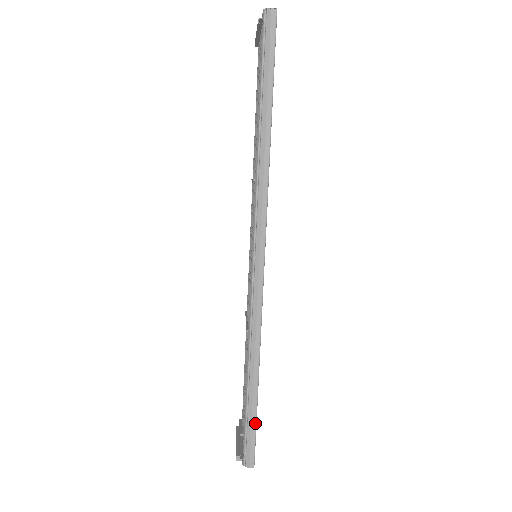
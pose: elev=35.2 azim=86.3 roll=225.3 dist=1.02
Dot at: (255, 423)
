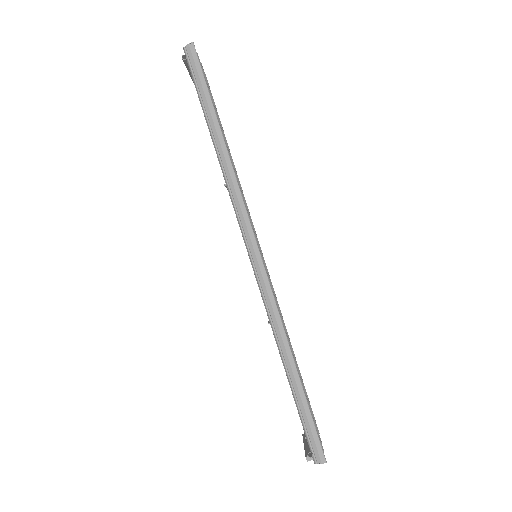
Dot at: (309, 413)
